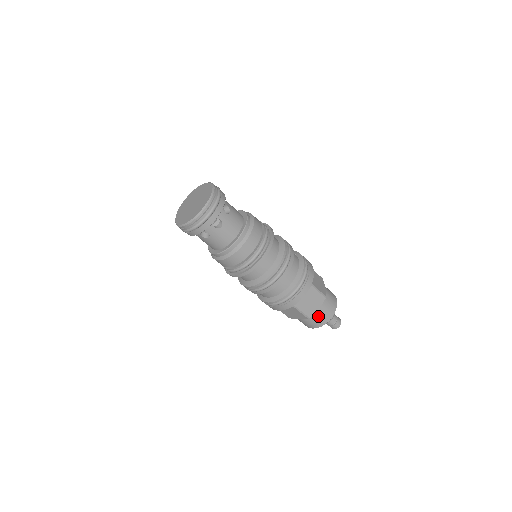
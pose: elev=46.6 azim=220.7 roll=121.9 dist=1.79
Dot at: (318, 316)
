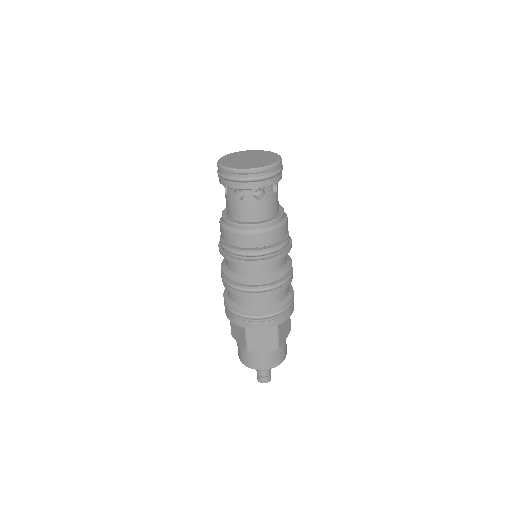
Dot at: (280, 351)
